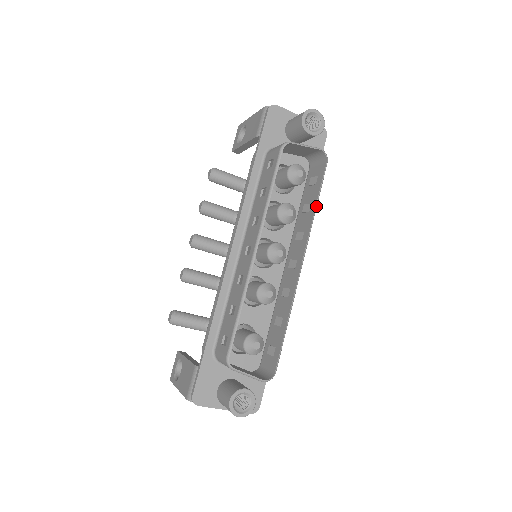
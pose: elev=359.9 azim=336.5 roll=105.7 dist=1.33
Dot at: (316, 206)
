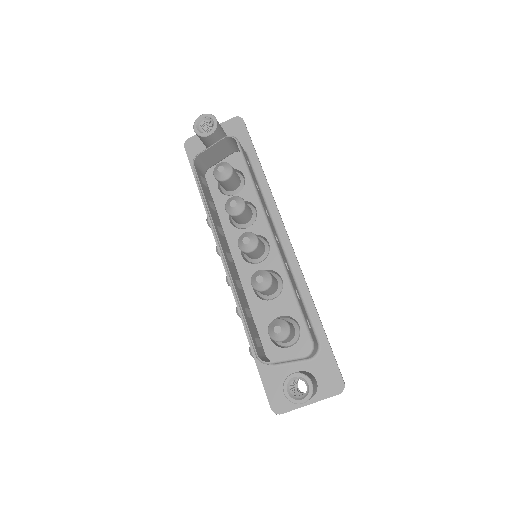
Dot at: (251, 180)
